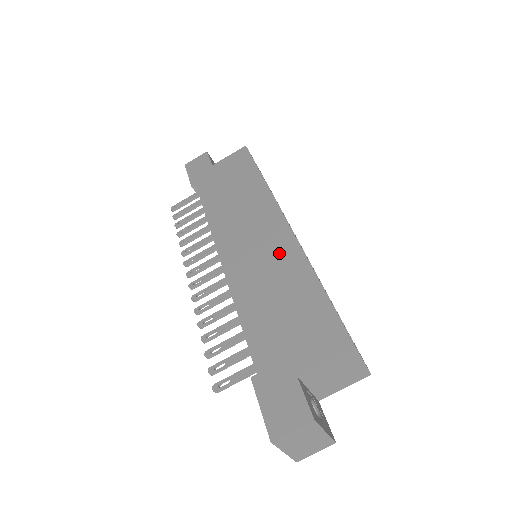
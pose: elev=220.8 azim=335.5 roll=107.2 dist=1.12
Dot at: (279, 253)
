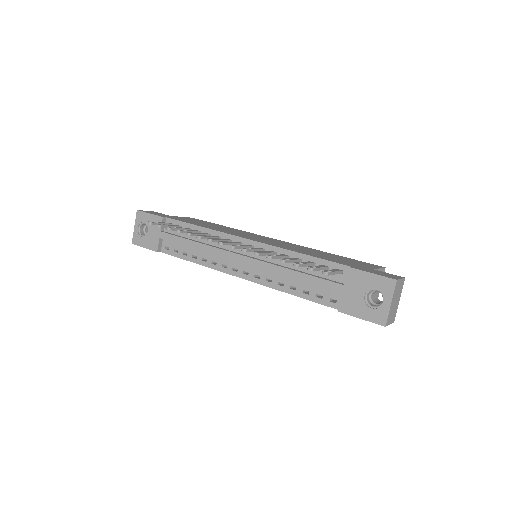
Dot at: (292, 245)
